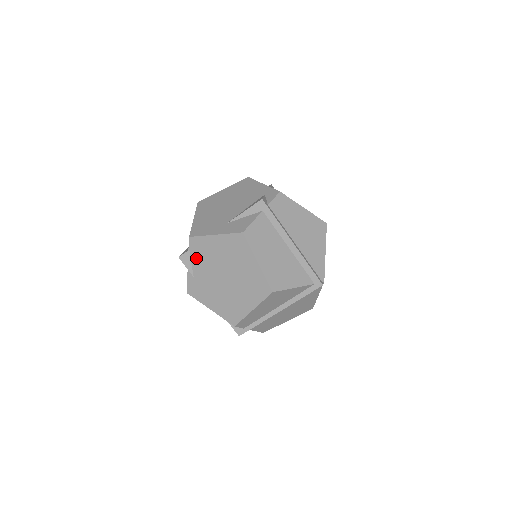
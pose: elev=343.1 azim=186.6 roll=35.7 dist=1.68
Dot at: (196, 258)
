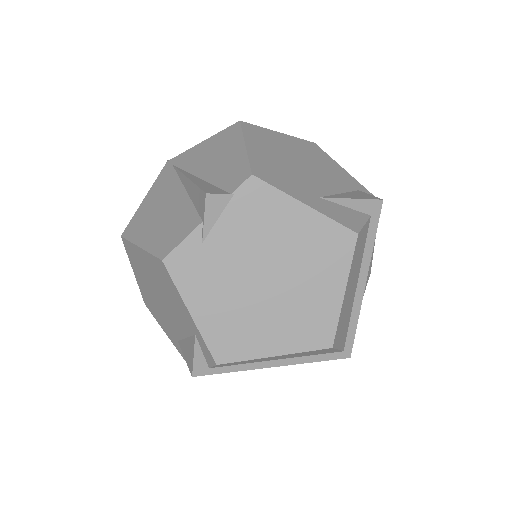
Dot at: (236, 216)
